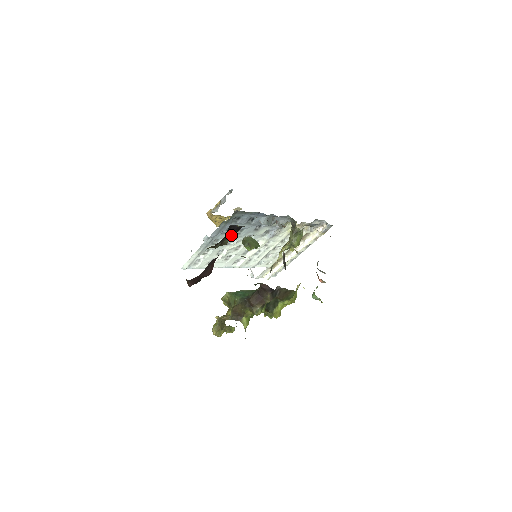
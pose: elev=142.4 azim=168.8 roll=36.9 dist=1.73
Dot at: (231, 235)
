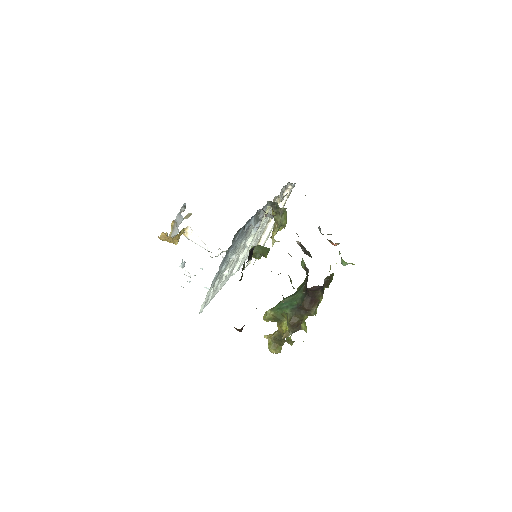
Dot at: (250, 259)
